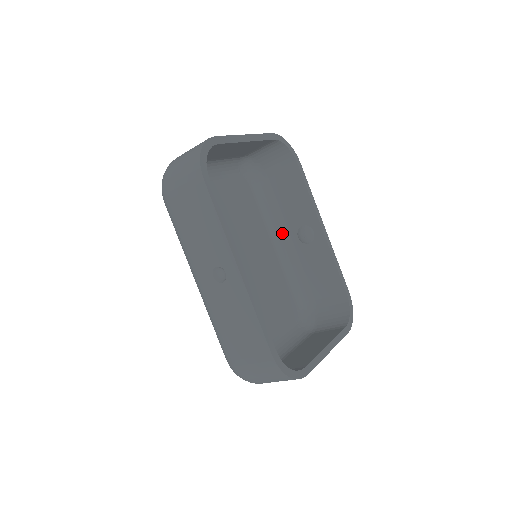
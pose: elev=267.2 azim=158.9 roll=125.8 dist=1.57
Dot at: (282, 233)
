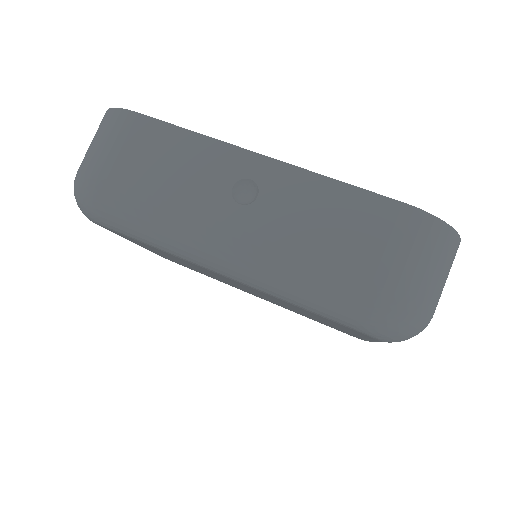
Dot at: occluded
